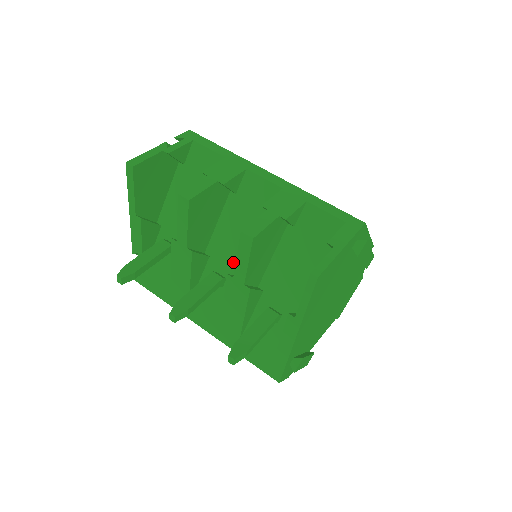
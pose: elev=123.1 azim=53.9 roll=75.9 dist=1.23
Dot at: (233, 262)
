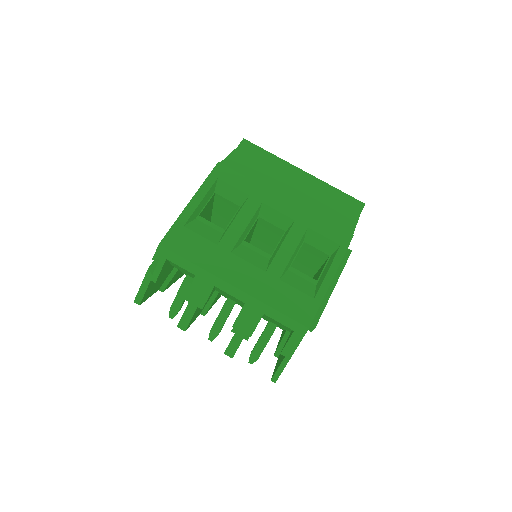
Dot at: (235, 301)
